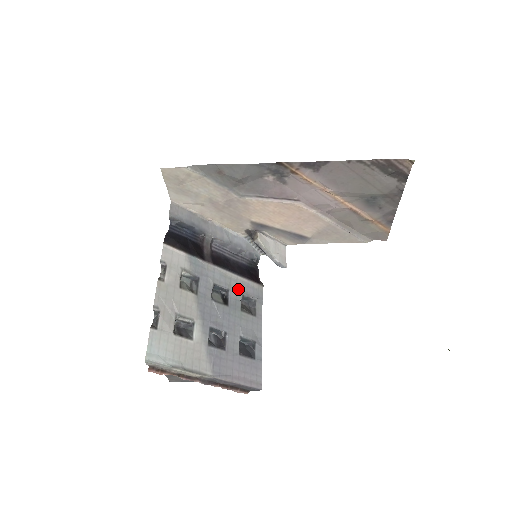
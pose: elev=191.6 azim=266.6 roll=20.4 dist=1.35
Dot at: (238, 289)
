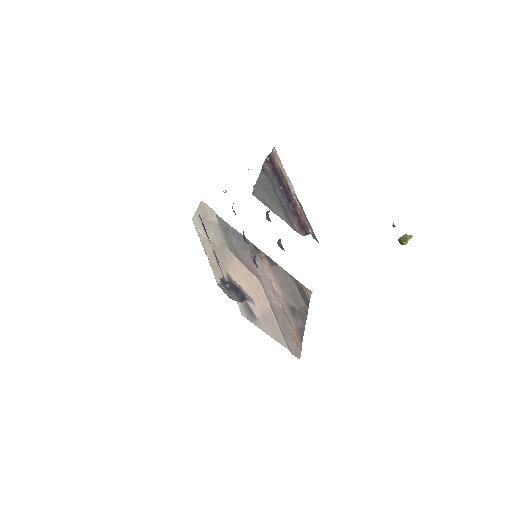
Dot at: occluded
